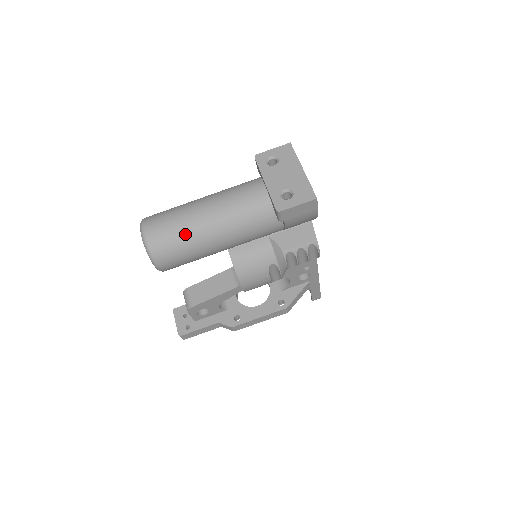
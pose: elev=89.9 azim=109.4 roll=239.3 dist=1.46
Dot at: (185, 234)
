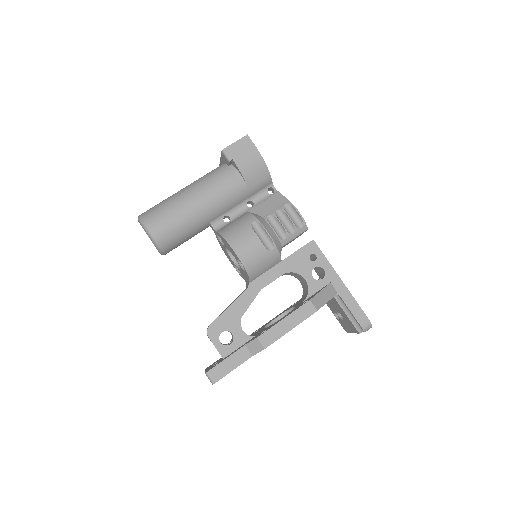
Dot at: (166, 201)
